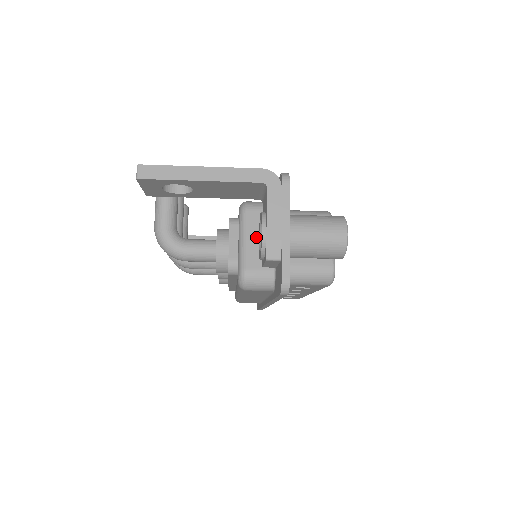
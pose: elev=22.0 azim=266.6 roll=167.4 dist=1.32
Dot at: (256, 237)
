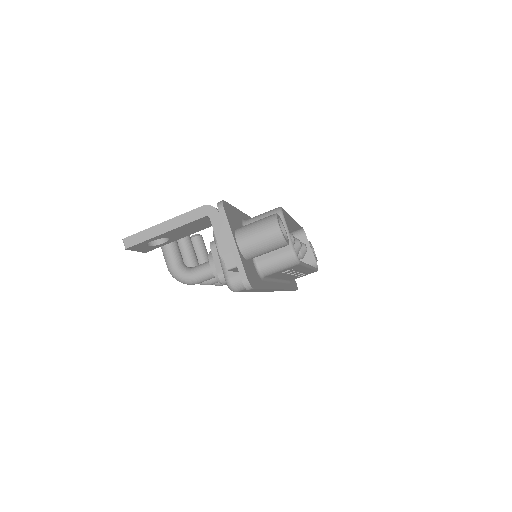
Dot at: occluded
